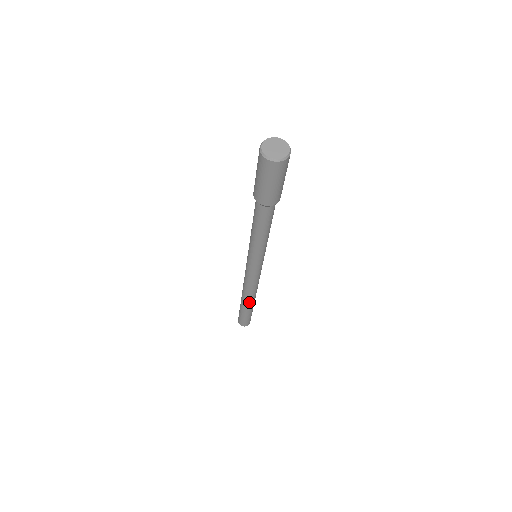
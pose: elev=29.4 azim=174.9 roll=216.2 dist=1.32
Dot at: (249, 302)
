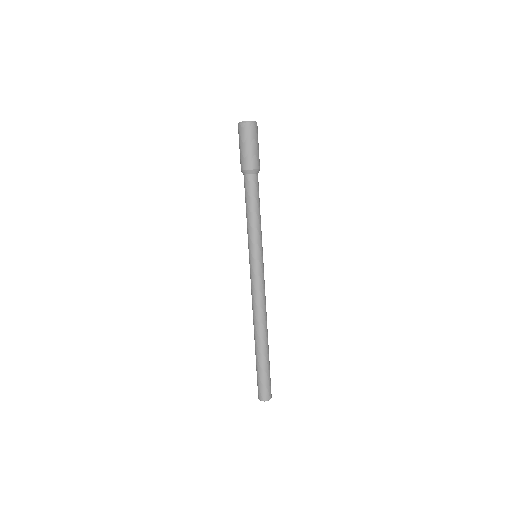
Dot at: (258, 337)
